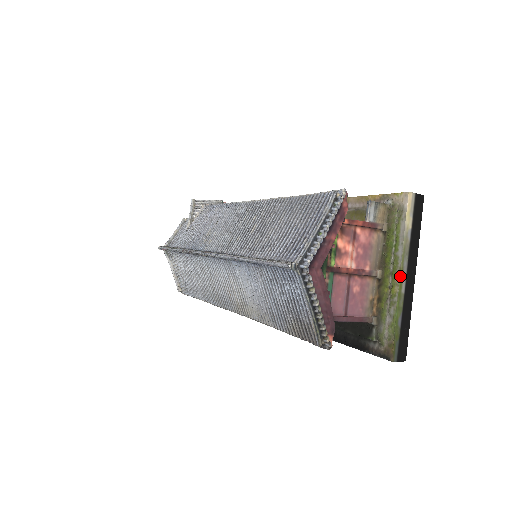
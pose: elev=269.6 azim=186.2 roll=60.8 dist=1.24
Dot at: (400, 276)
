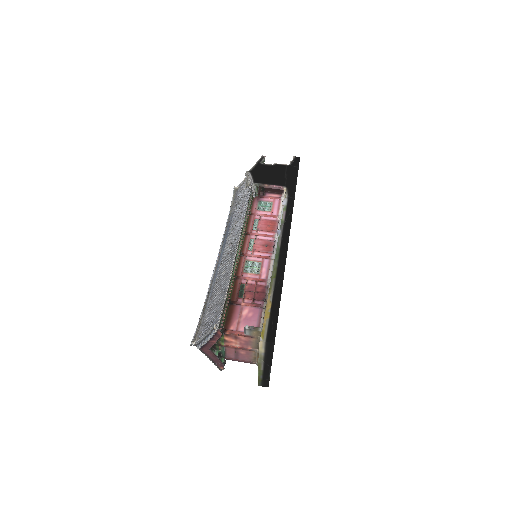
Dot at: (258, 365)
